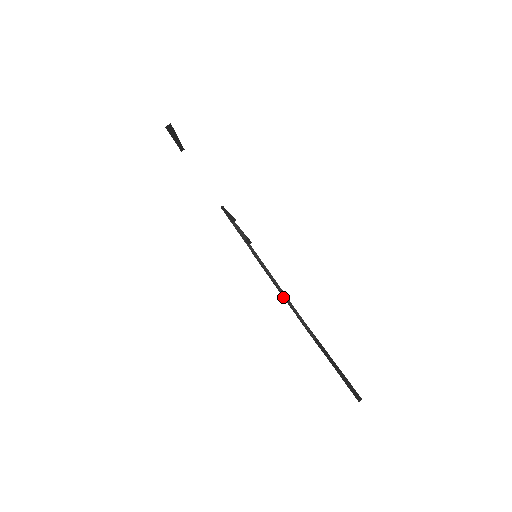
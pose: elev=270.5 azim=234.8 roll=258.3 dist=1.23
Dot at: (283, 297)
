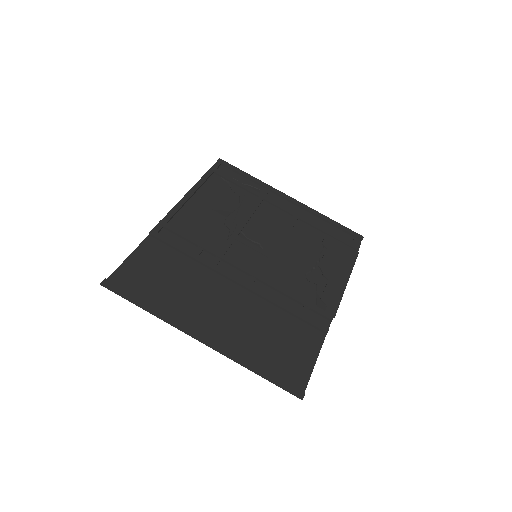
Dot at: (239, 204)
